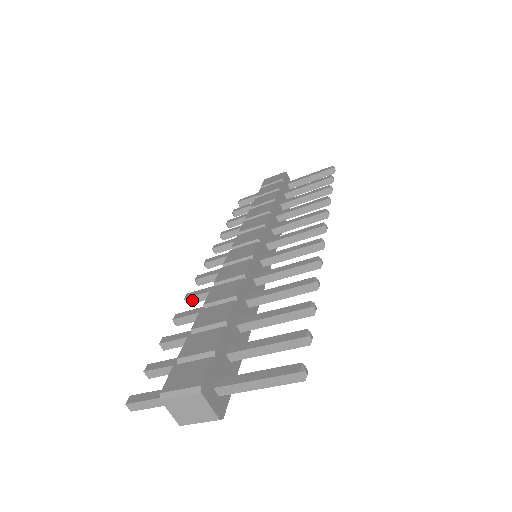
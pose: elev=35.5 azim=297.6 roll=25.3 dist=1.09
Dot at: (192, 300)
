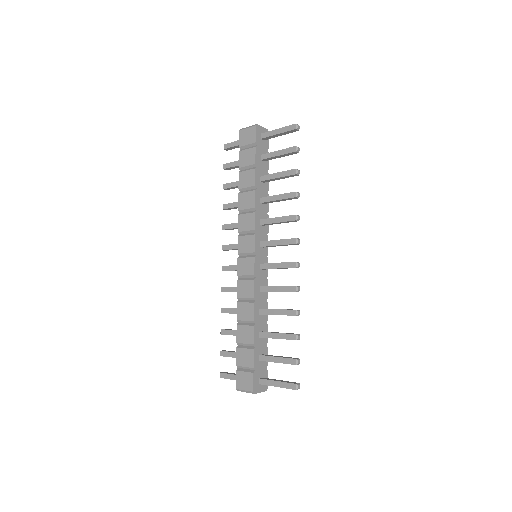
Dot at: occluded
